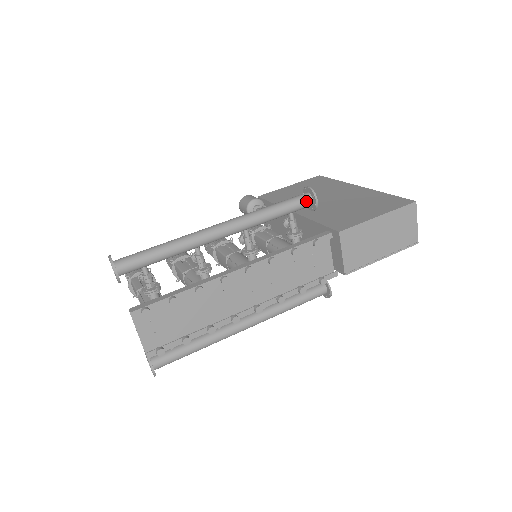
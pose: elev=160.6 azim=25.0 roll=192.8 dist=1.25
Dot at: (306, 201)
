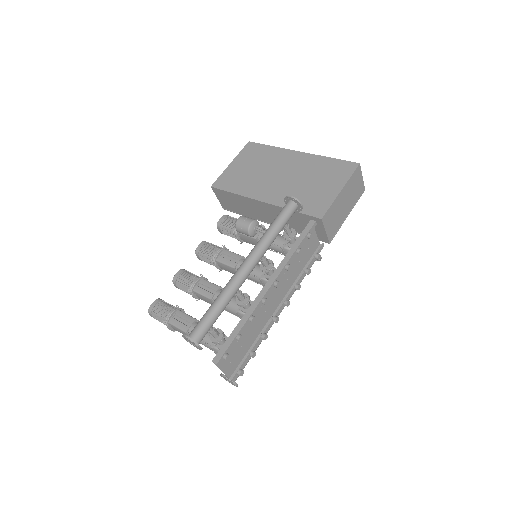
Dot at: (294, 209)
